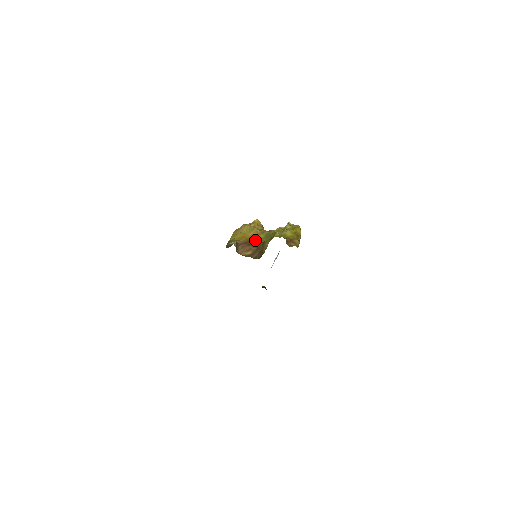
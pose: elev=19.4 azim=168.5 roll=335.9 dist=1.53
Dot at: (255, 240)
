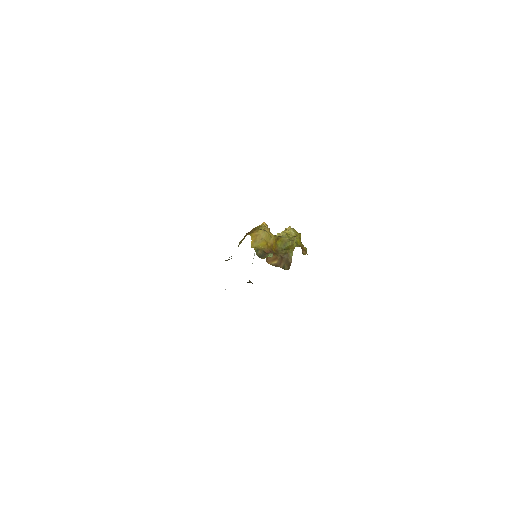
Dot at: (275, 247)
